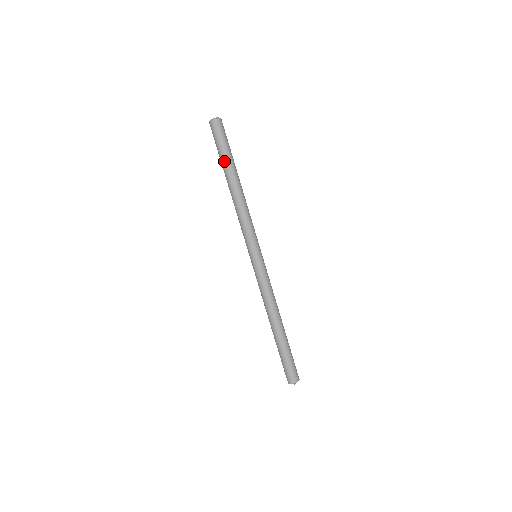
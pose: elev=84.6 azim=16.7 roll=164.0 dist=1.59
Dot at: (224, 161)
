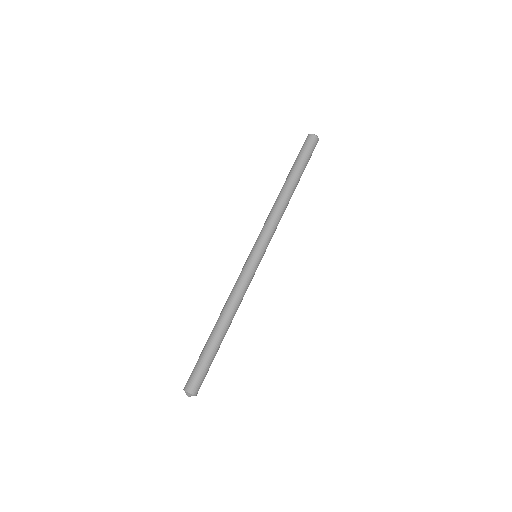
Dot at: (293, 167)
